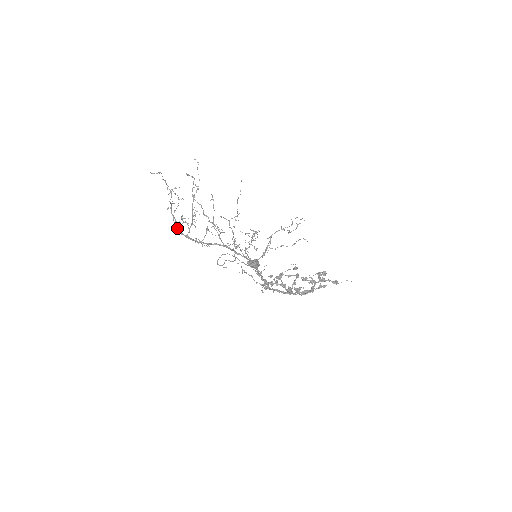
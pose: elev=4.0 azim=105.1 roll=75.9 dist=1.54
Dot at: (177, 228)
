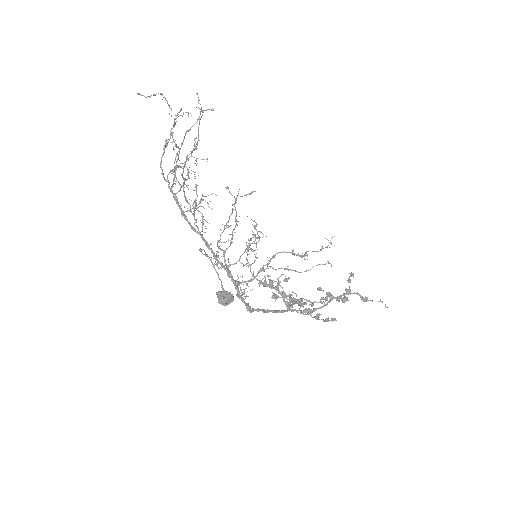
Dot at: occluded
